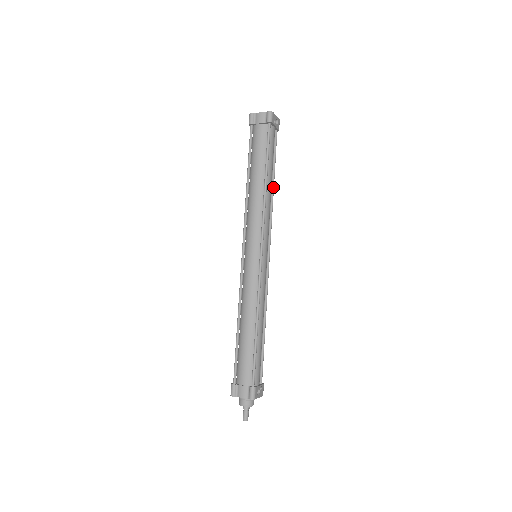
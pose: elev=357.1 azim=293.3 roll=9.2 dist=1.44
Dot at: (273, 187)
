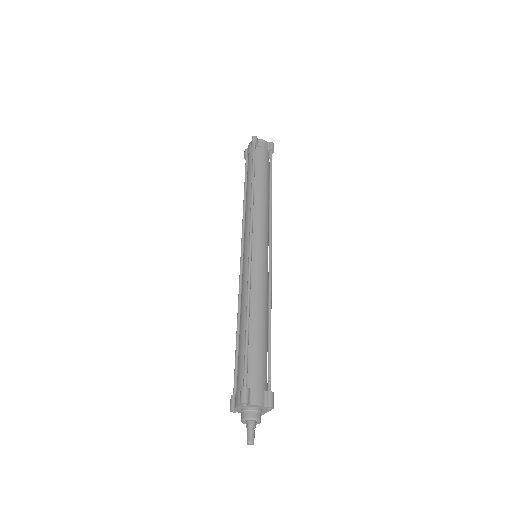
Dot at: occluded
